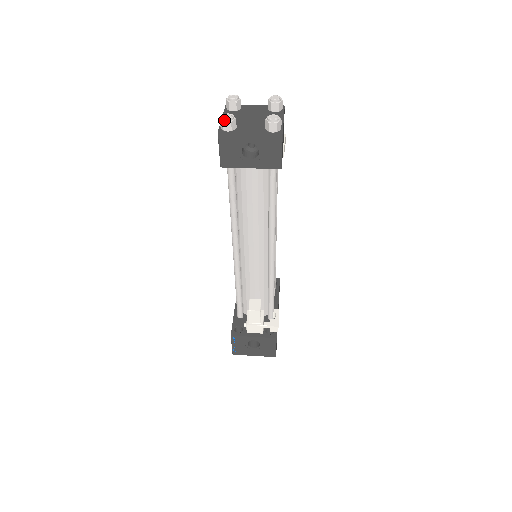
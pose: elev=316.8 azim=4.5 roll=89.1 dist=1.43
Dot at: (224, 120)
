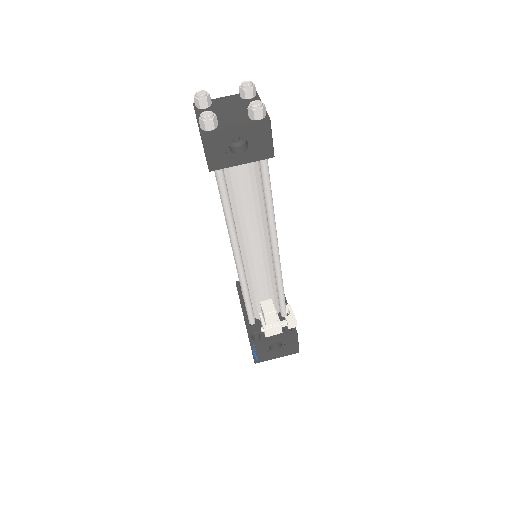
Dot at: (204, 119)
